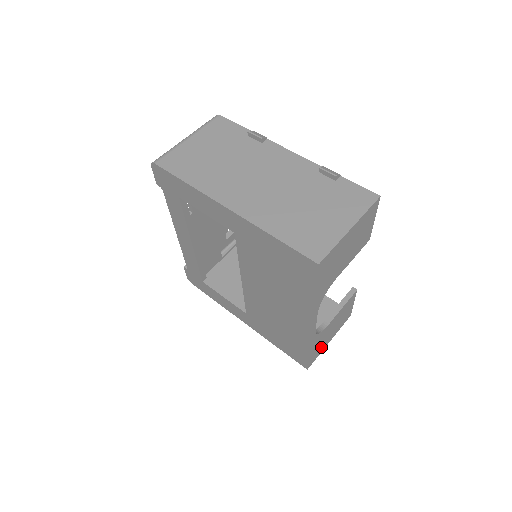
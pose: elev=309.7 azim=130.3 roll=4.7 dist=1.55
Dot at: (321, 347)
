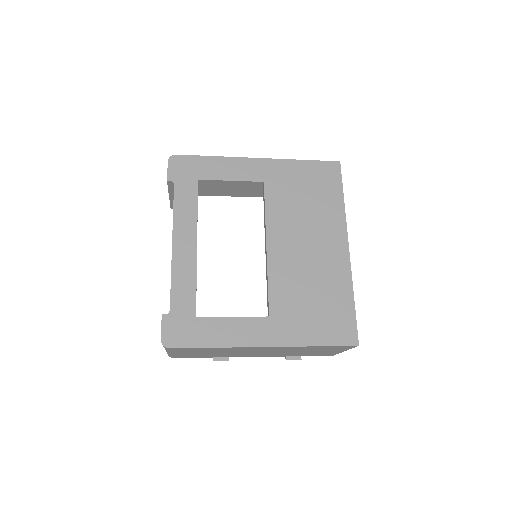
Dot at: occluded
